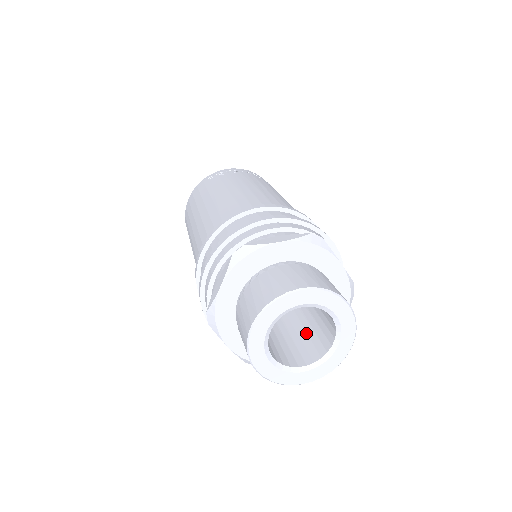
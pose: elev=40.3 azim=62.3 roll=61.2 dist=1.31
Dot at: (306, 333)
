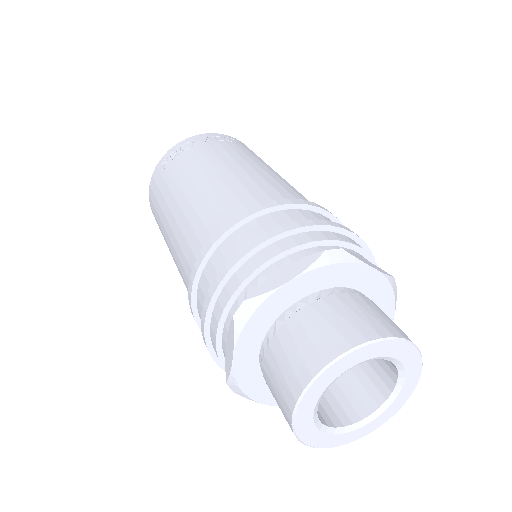
Dot at: occluded
